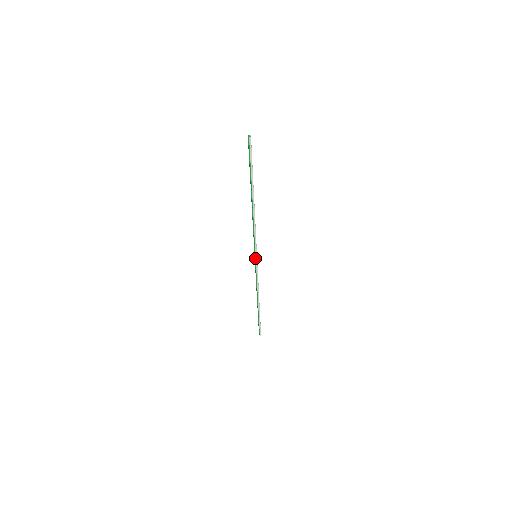
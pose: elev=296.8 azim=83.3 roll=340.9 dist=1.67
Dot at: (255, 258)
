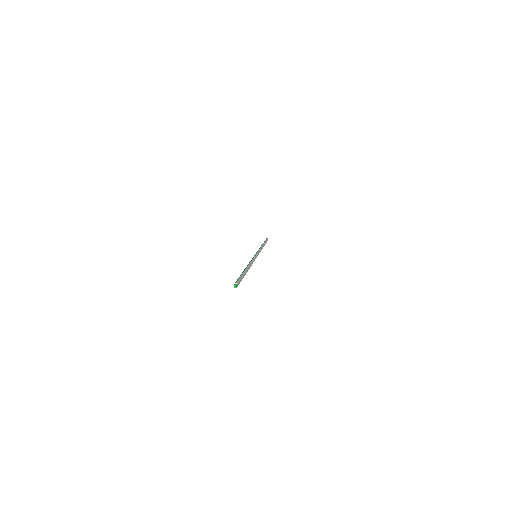
Dot at: occluded
